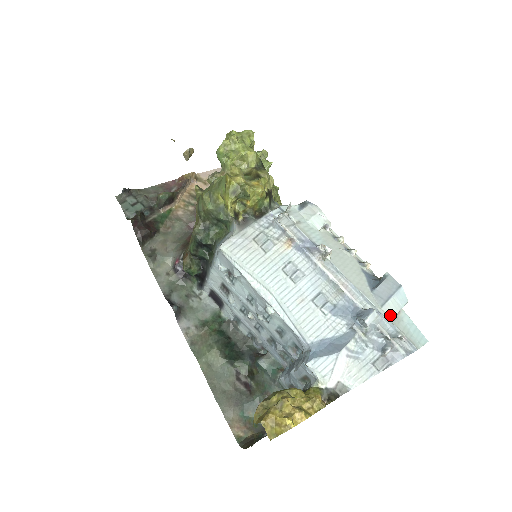
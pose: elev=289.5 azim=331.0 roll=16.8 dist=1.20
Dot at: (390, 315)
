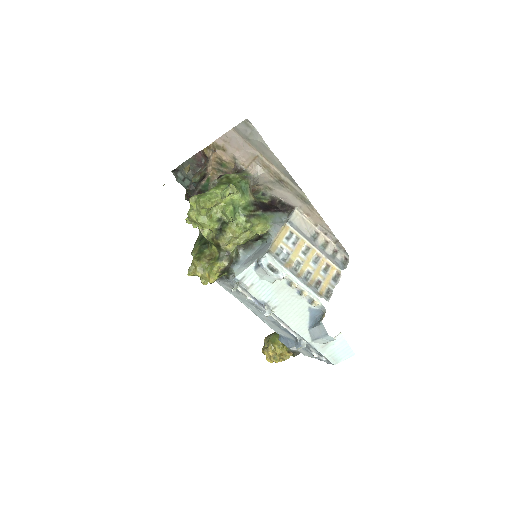
Dot at: (320, 344)
